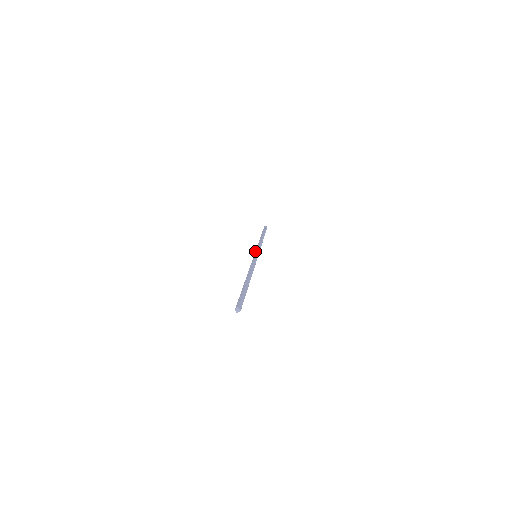
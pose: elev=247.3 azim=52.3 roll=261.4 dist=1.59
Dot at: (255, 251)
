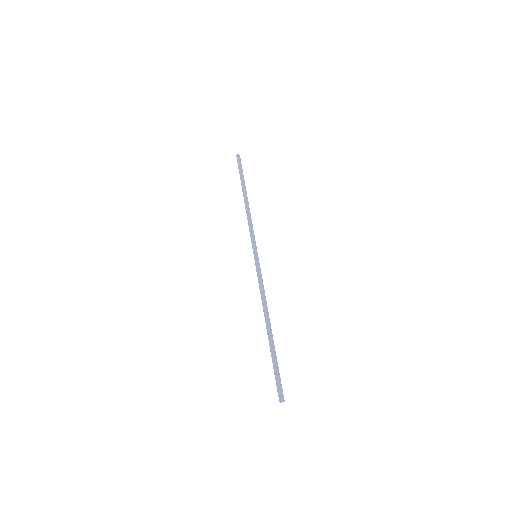
Dot at: (251, 242)
